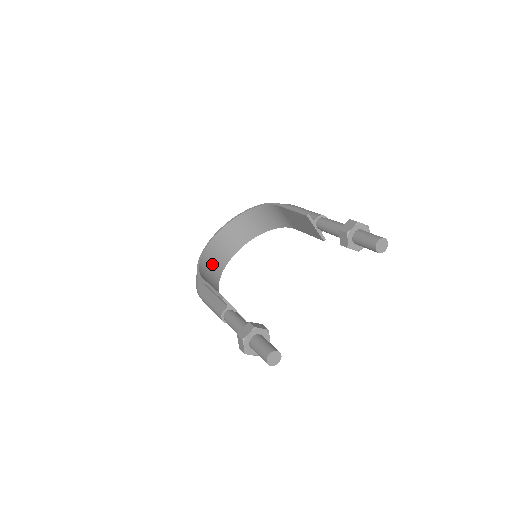
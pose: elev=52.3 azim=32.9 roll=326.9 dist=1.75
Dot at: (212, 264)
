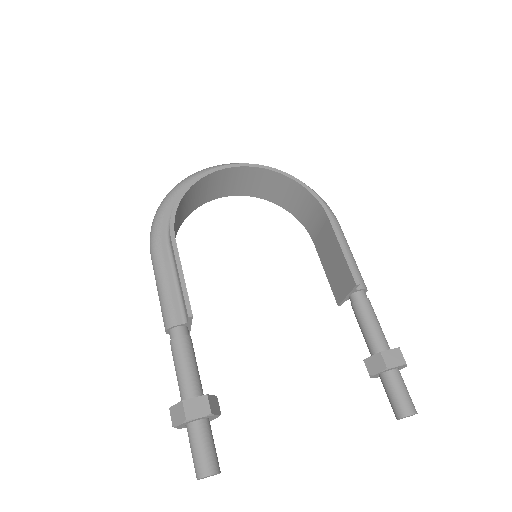
Dot at: (191, 200)
